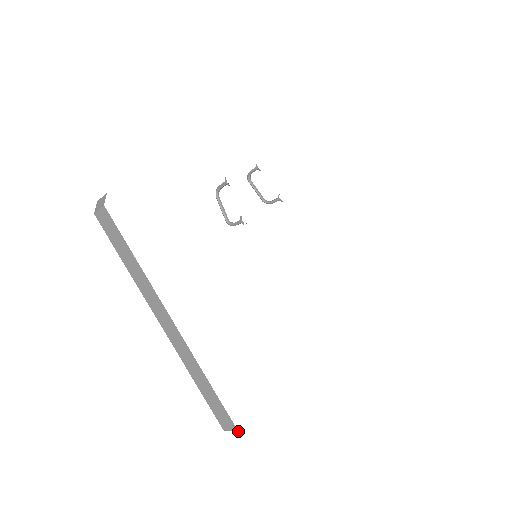
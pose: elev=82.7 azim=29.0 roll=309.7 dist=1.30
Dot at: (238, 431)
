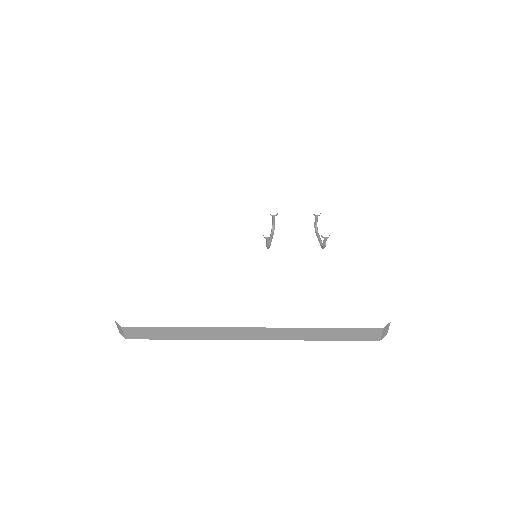
Dot at: (121, 330)
